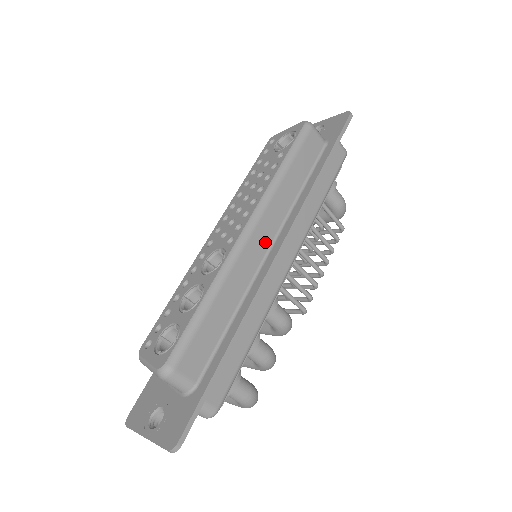
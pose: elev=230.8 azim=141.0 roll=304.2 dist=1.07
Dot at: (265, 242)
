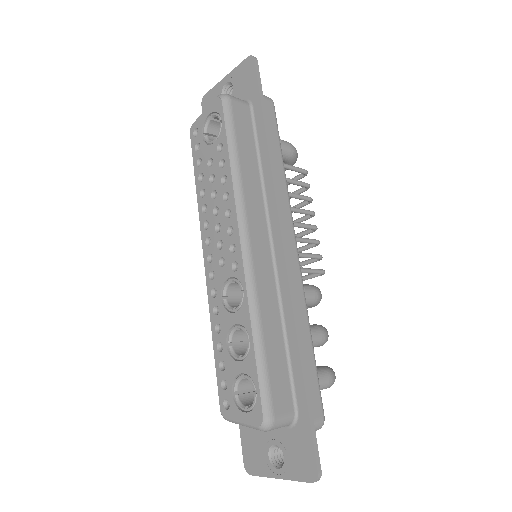
Dot at: (265, 245)
